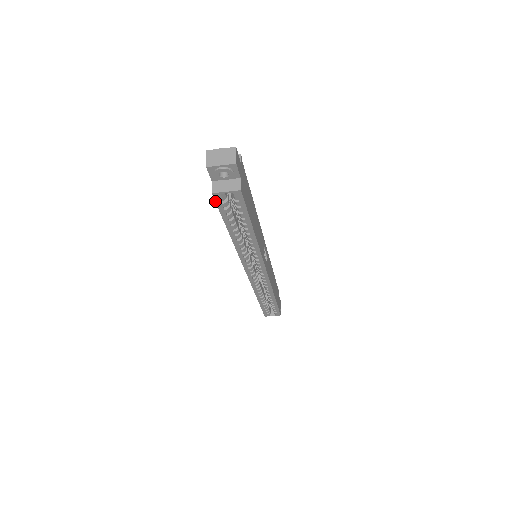
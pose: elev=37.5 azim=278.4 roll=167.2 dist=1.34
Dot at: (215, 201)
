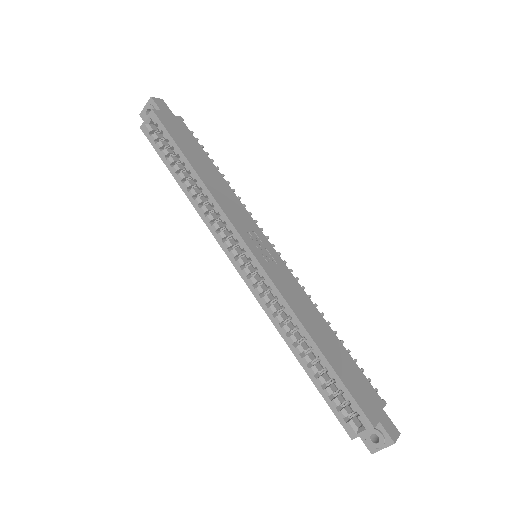
Dot at: occluded
